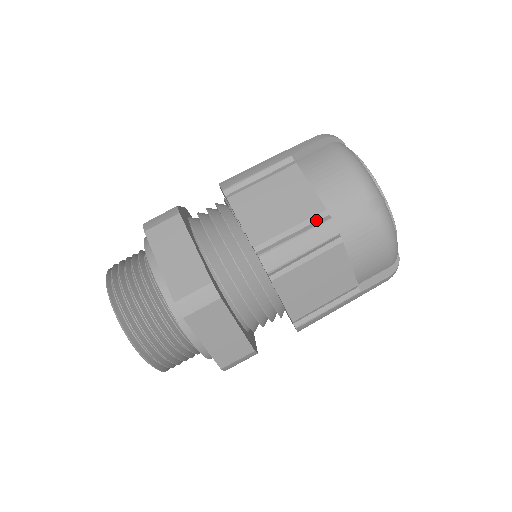
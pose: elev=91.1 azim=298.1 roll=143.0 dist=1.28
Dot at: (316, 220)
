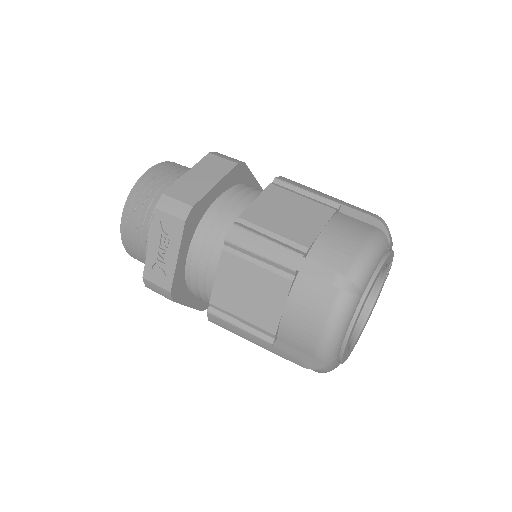
Dot at: occluded
